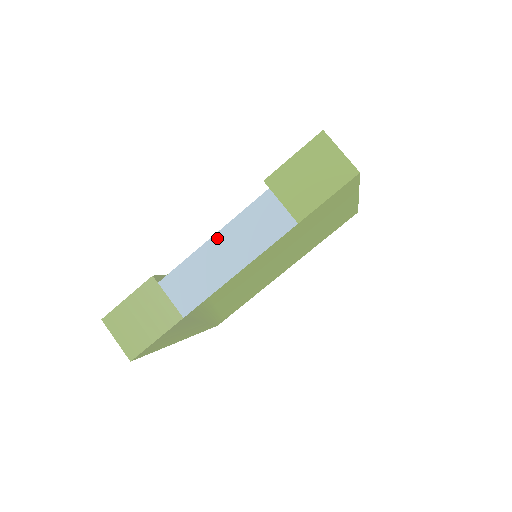
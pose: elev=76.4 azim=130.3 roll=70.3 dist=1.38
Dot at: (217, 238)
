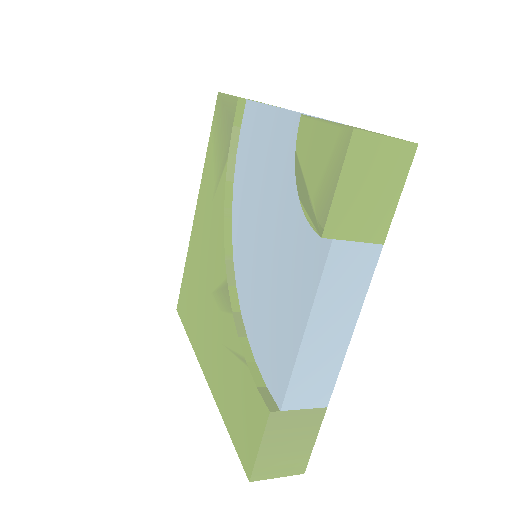
Dot at: (311, 328)
